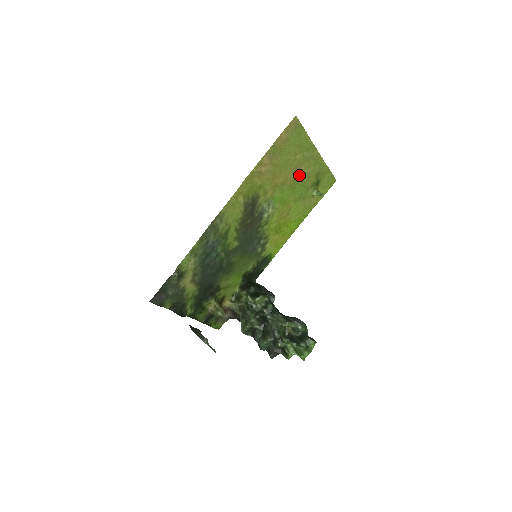
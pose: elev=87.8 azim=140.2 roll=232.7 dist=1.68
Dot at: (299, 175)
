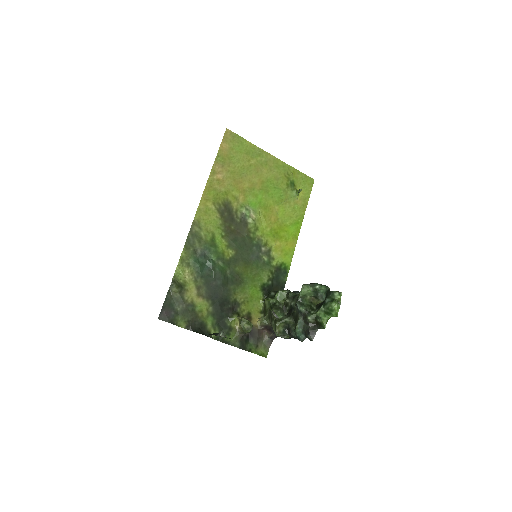
Dot at: (265, 179)
